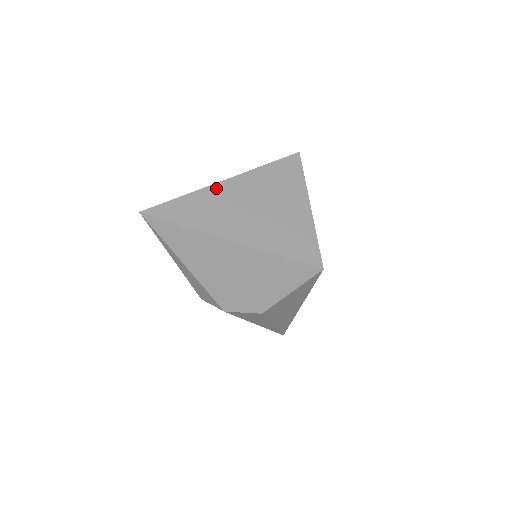
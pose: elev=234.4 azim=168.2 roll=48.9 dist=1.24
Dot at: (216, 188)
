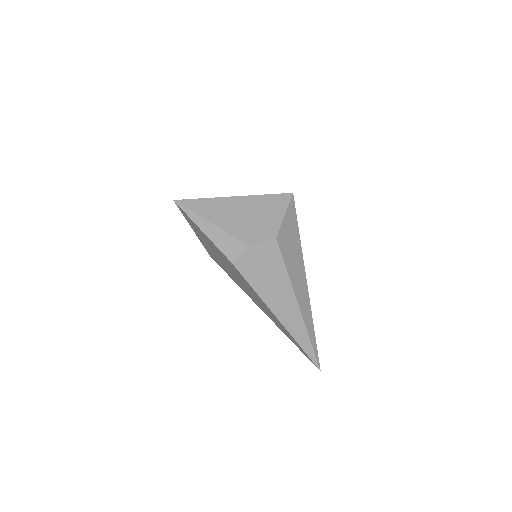
Dot at: occluded
